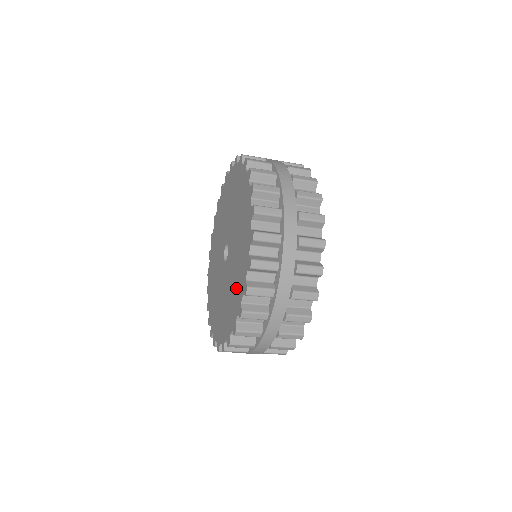
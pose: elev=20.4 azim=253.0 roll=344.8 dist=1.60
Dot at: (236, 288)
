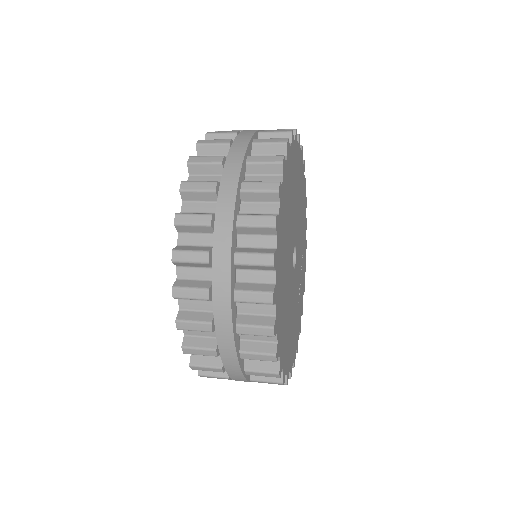
Dot at: occluded
